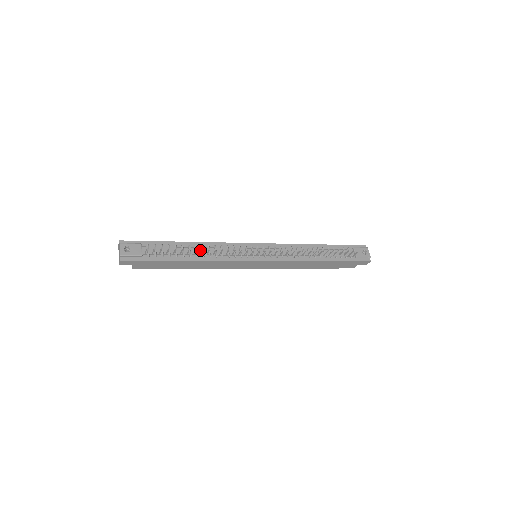
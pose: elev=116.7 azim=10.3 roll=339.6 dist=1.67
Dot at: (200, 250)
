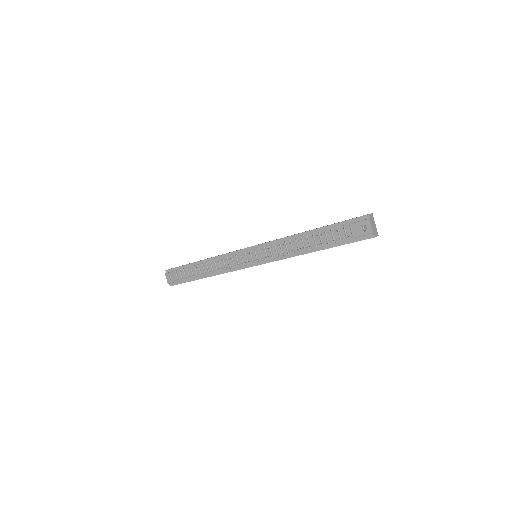
Dot at: (210, 266)
